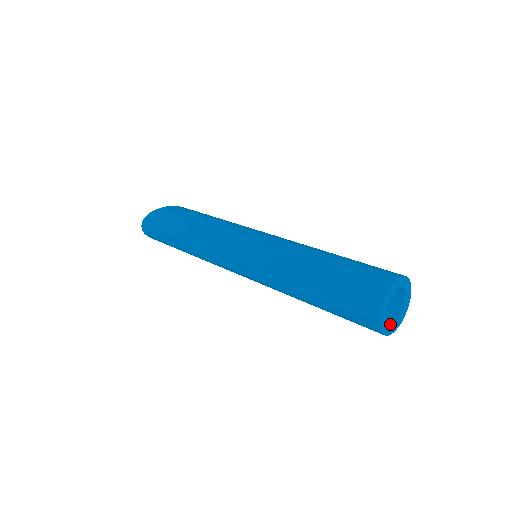
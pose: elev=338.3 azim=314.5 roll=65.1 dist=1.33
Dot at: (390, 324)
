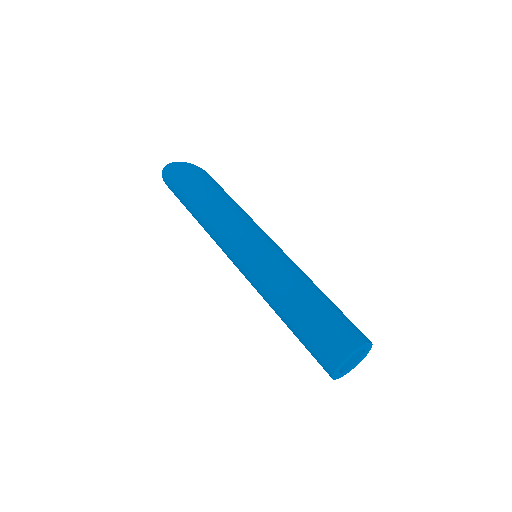
Dot at: (340, 372)
